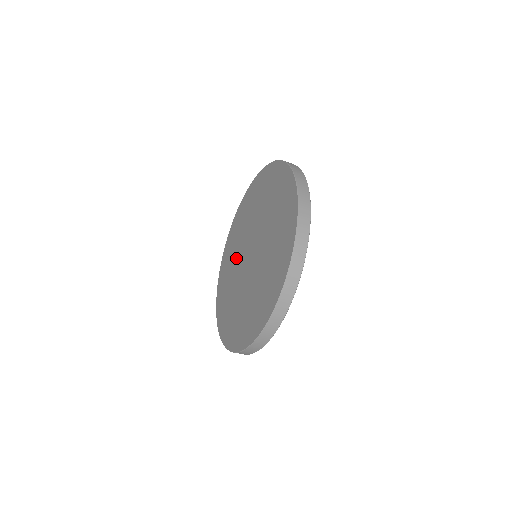
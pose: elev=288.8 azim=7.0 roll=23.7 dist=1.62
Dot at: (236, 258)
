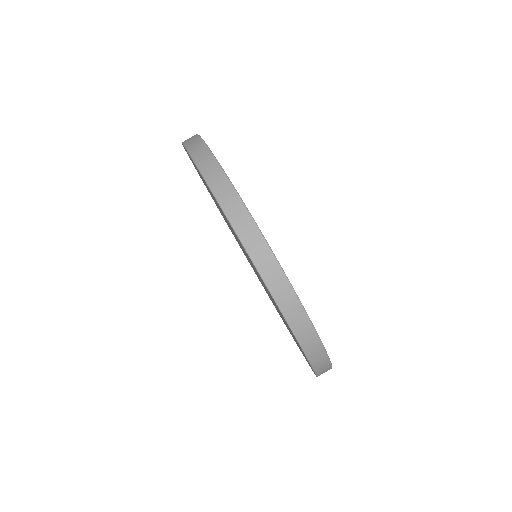
Dot at: occluded
